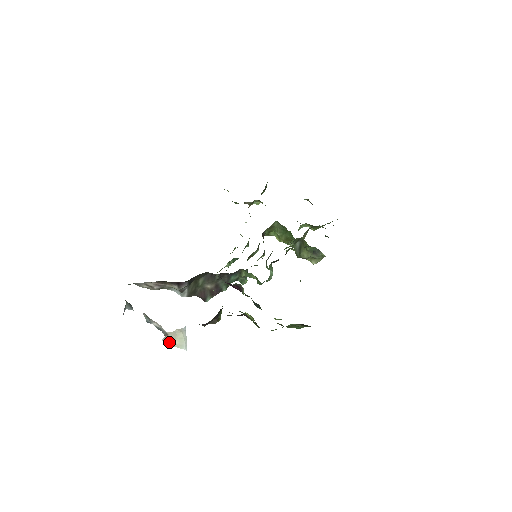
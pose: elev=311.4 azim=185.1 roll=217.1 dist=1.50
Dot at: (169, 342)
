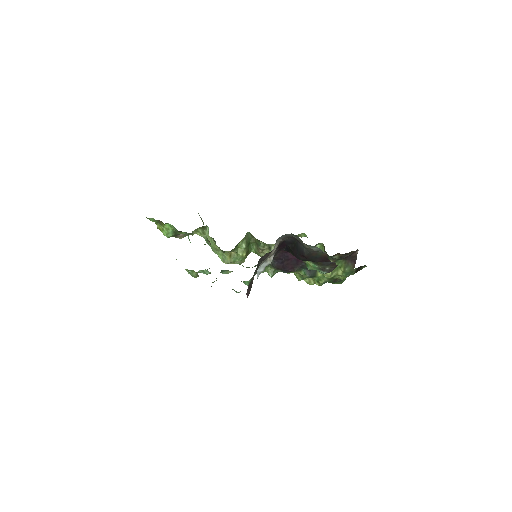
Dot at: occluded
